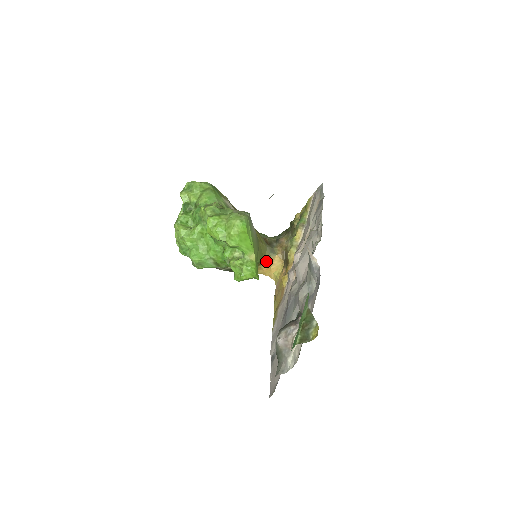
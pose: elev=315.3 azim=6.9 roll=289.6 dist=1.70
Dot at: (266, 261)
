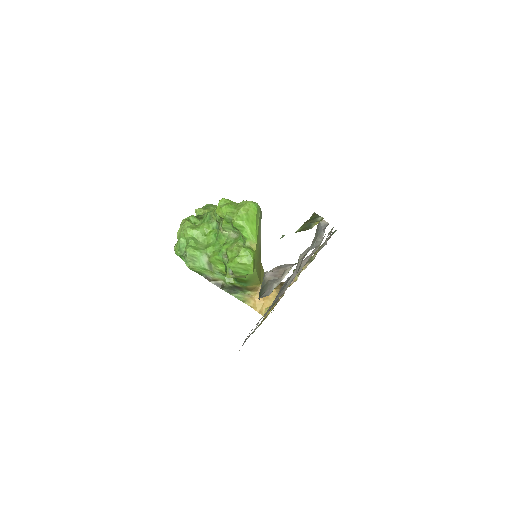
Dot at: occluded
